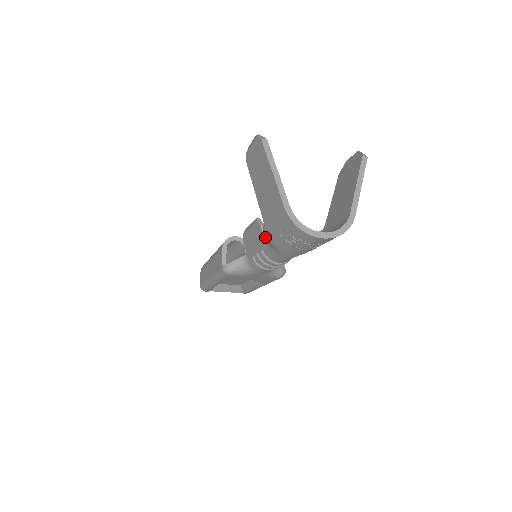
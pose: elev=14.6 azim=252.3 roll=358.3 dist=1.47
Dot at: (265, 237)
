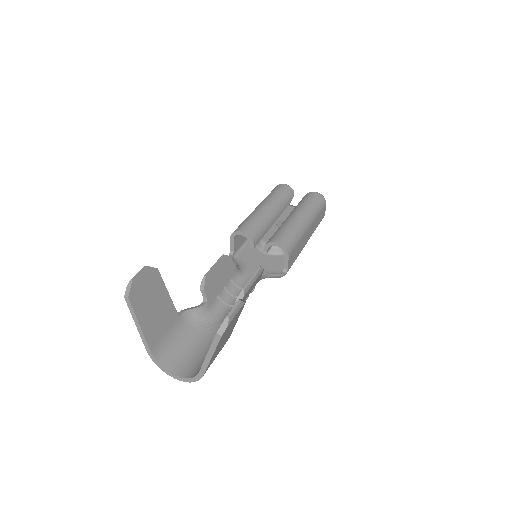
Dot at: (204, 299)
